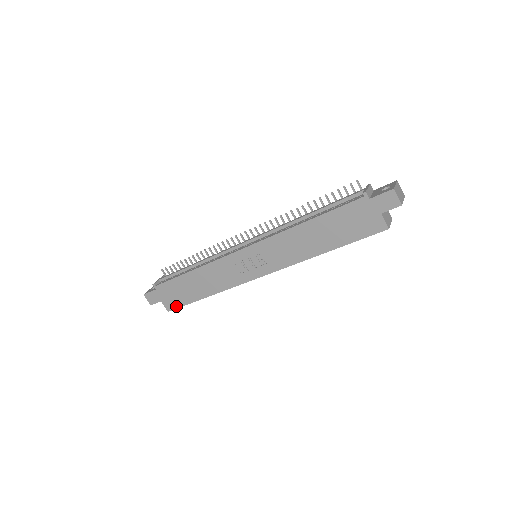
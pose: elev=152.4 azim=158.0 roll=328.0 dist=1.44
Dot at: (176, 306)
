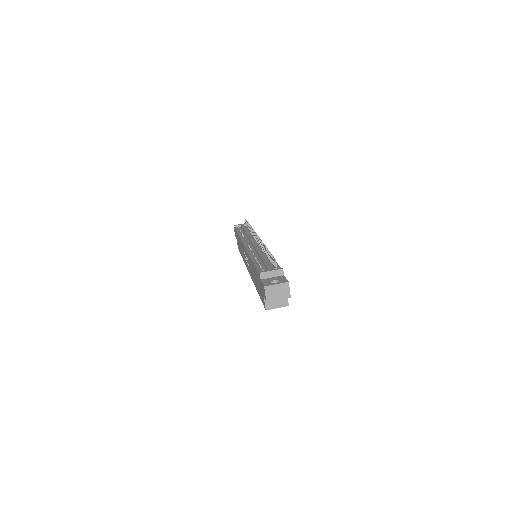
Dot at: occluded
